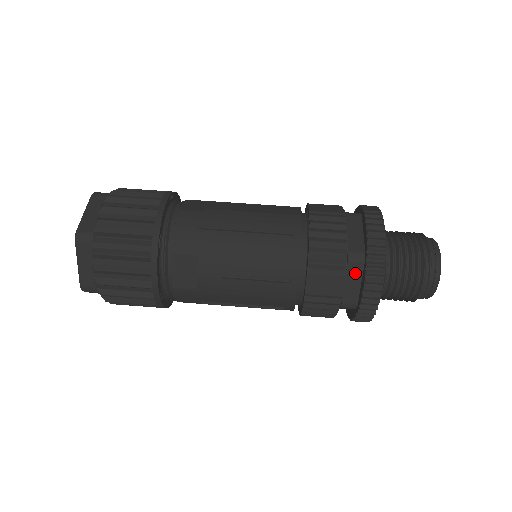
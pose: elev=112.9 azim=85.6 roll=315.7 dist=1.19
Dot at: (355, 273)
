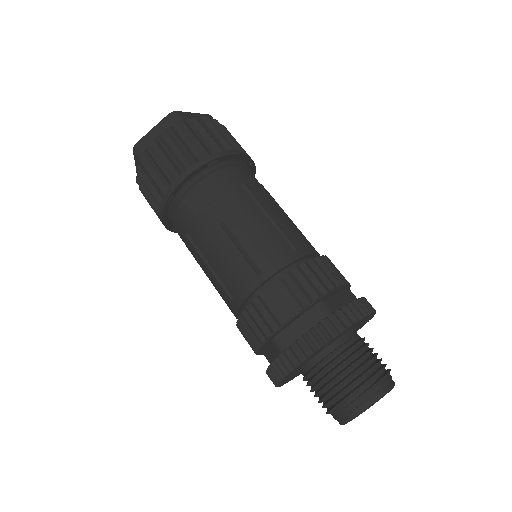
Dot at: (310, 321)
